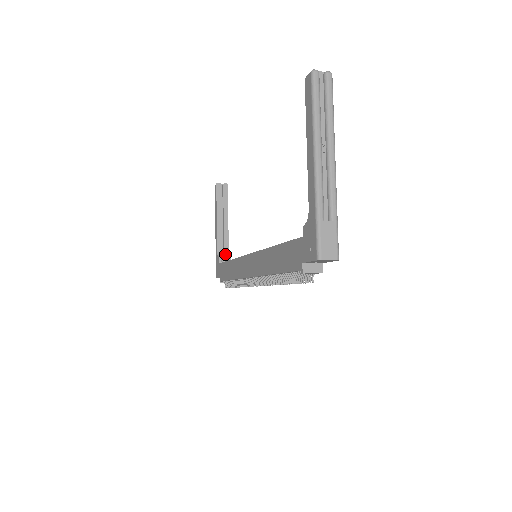
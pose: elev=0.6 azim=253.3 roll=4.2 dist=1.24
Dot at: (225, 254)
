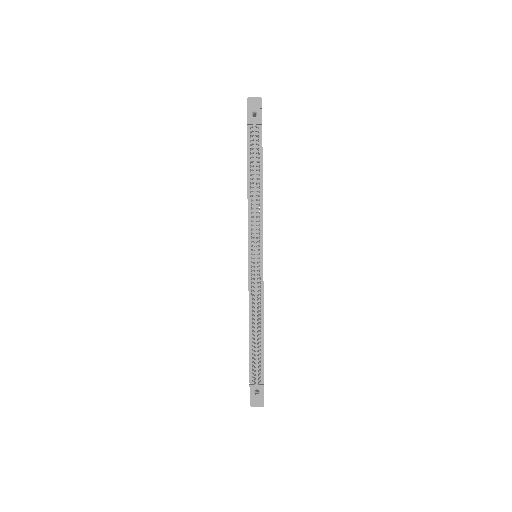
Dot at: occluded
